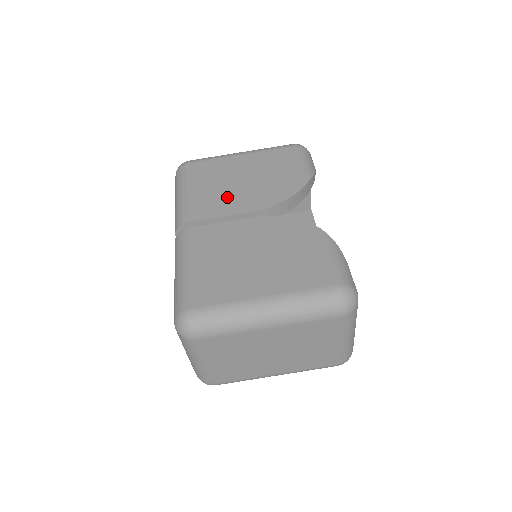
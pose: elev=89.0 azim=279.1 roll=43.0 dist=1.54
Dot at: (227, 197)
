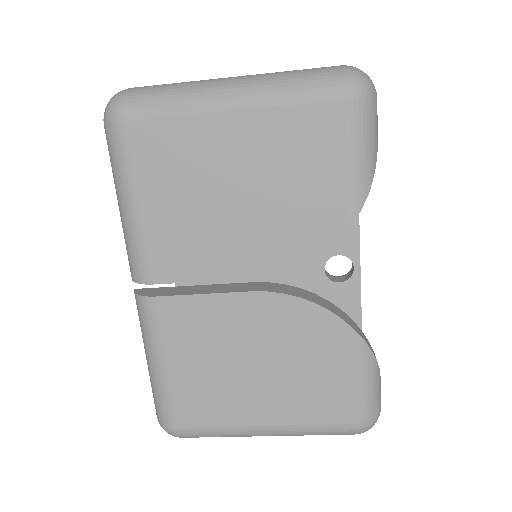
Dot at: (209, 237)
